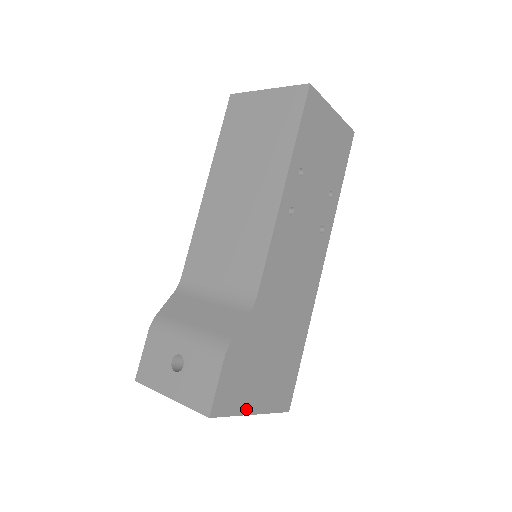
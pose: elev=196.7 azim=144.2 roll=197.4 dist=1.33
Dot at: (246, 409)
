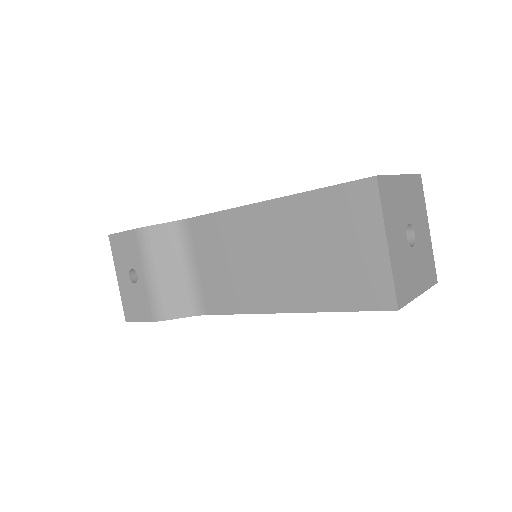
Dot at: occluded
